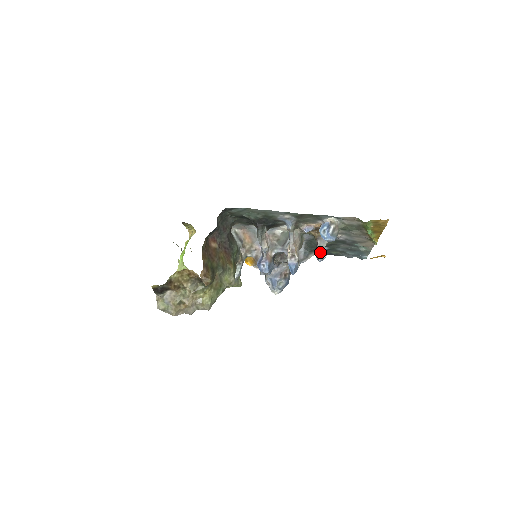
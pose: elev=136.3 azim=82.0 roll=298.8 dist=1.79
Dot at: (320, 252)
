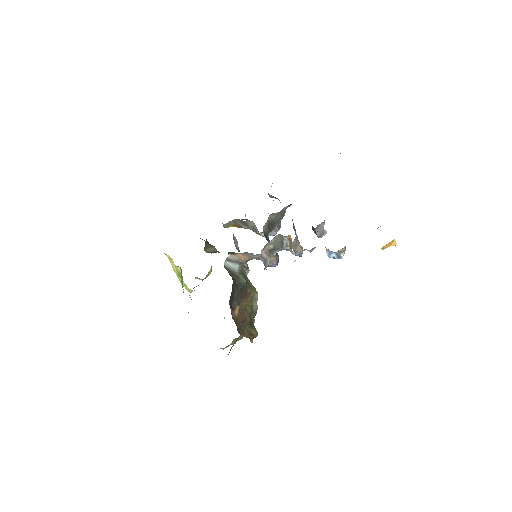
Dot at: (321, 236)
